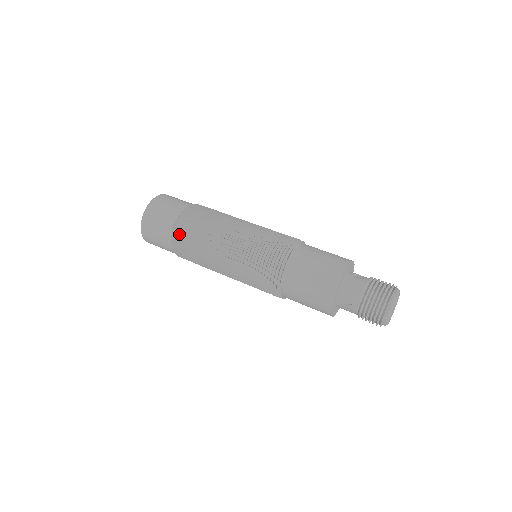
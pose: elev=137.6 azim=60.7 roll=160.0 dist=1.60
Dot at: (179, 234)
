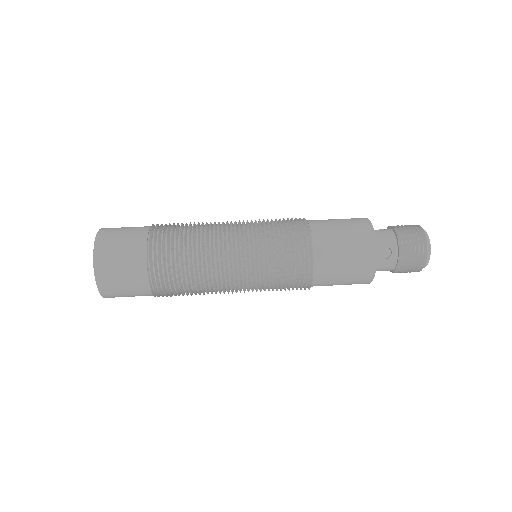
Dot at: (158, 258)
